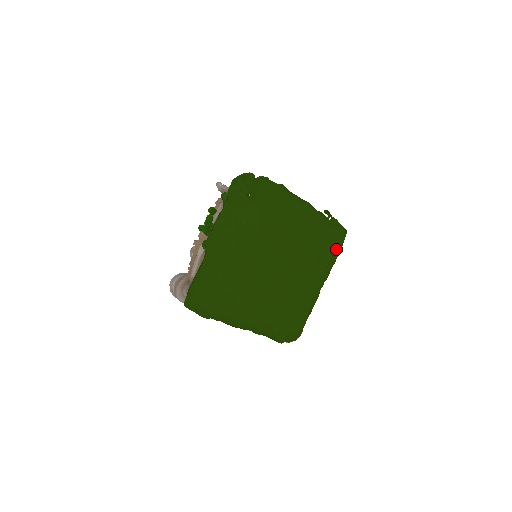
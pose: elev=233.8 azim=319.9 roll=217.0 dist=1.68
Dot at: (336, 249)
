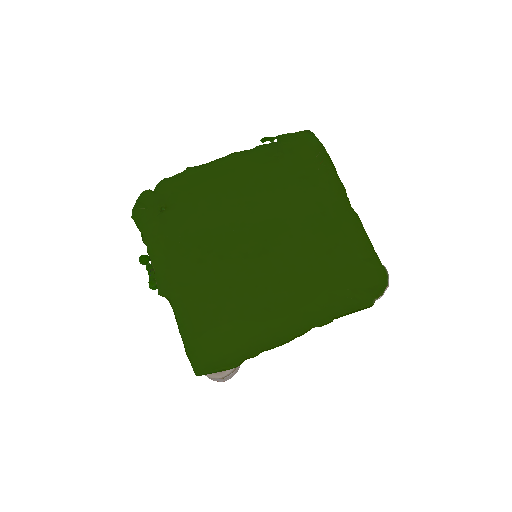
Dot at: (319, 156)
